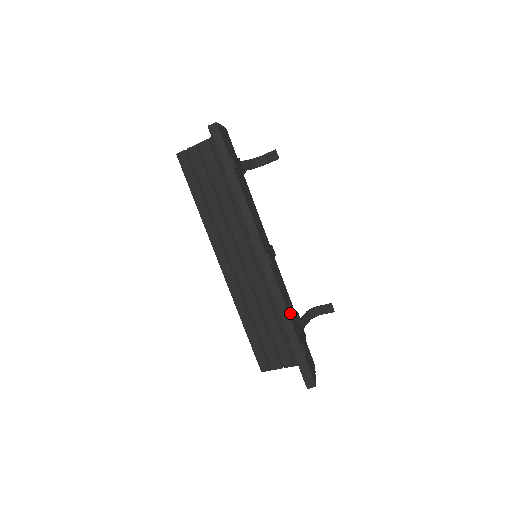
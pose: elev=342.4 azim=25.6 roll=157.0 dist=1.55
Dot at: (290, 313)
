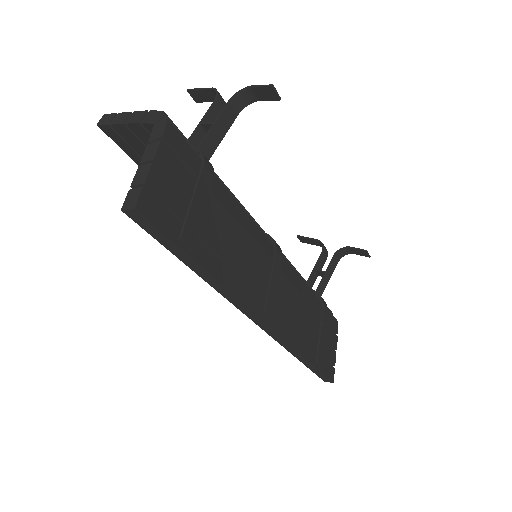
Dot at: (302, 339)
